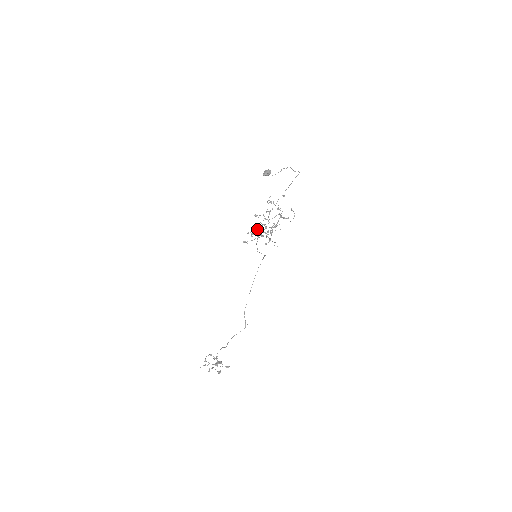
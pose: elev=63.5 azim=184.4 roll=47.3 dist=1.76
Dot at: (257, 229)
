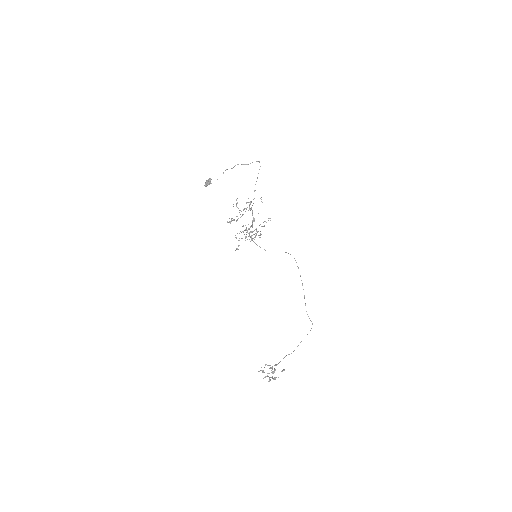
Dot at: (252, 232)
